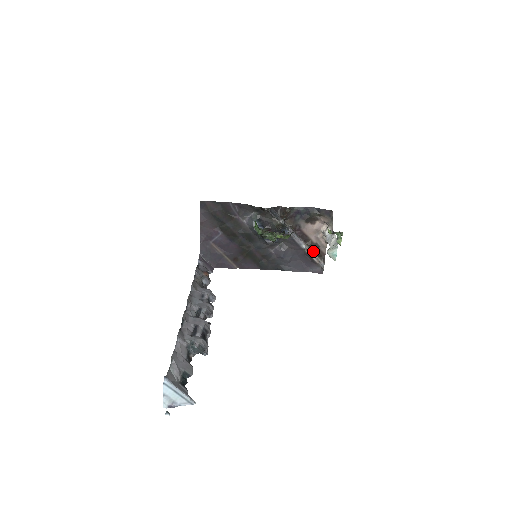
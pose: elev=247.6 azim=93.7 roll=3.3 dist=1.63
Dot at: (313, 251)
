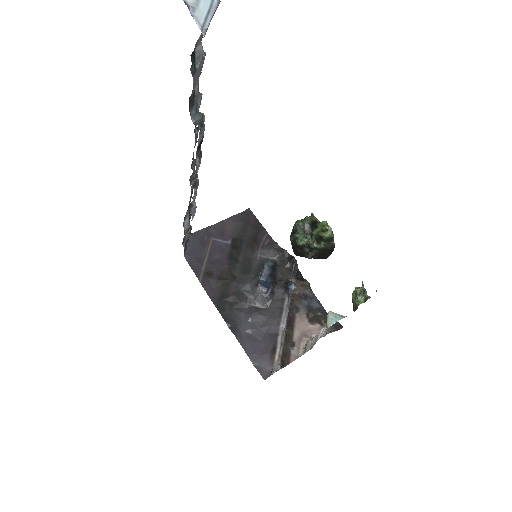
Dot at: (284, 345)
